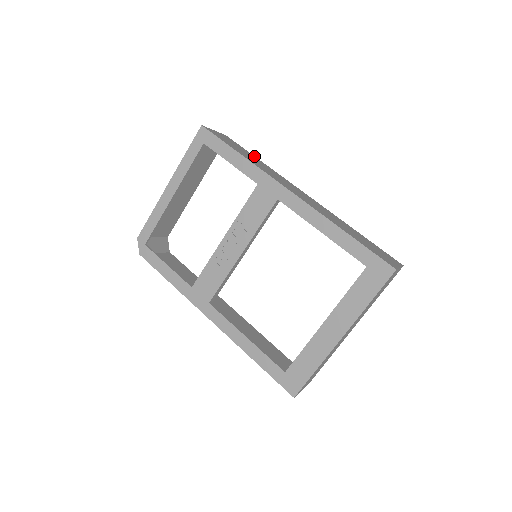
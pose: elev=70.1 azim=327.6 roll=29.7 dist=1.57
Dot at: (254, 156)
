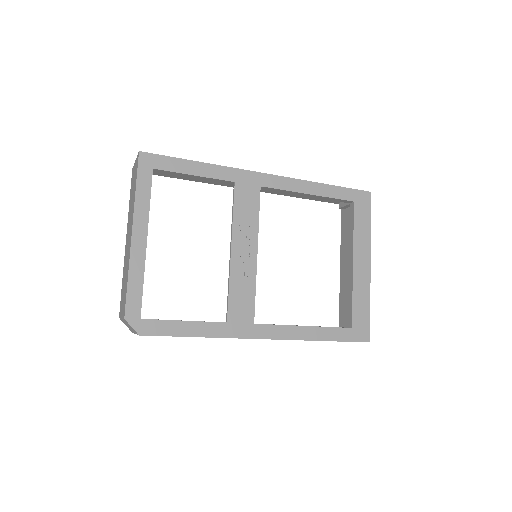
Dot at: occluded
